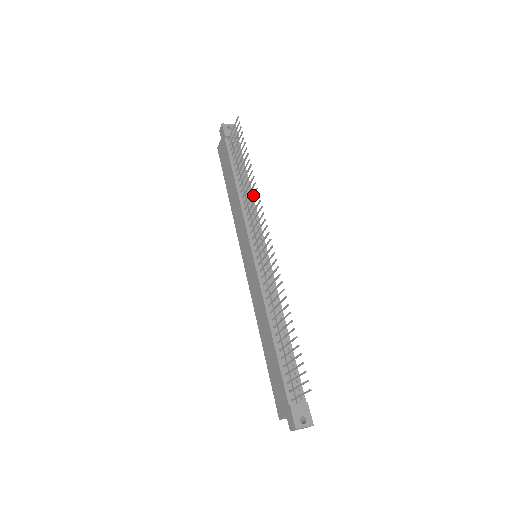
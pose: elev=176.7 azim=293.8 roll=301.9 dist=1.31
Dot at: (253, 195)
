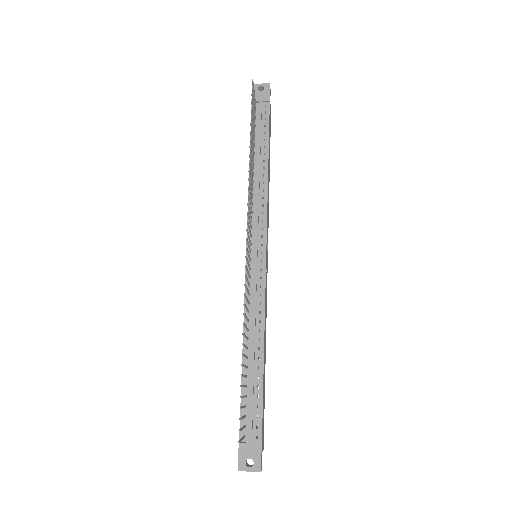
Dot at: (250, 185)
